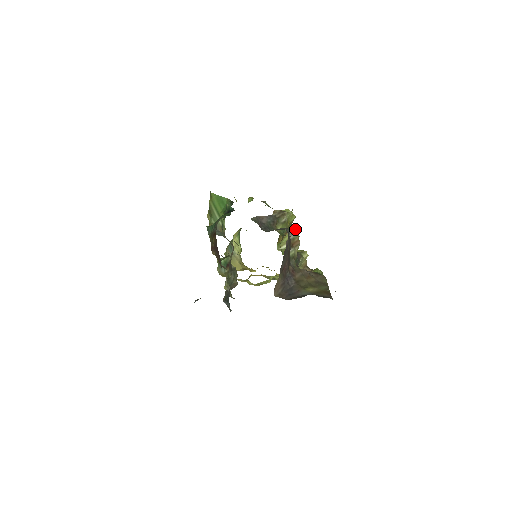
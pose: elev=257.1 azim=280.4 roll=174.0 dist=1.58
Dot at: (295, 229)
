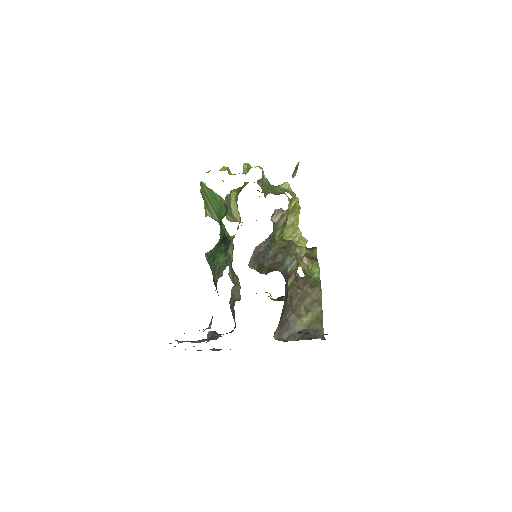
Dot at: (293, 260)
